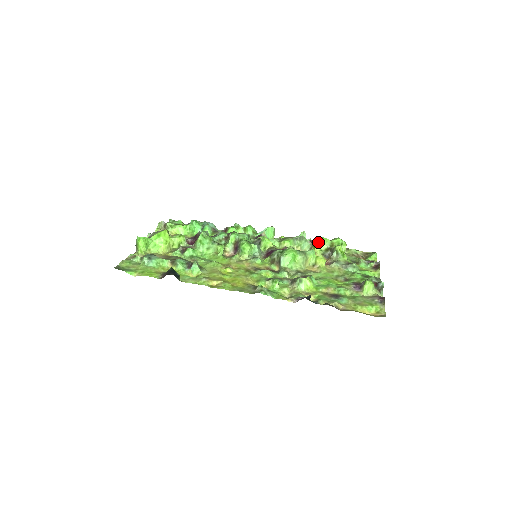
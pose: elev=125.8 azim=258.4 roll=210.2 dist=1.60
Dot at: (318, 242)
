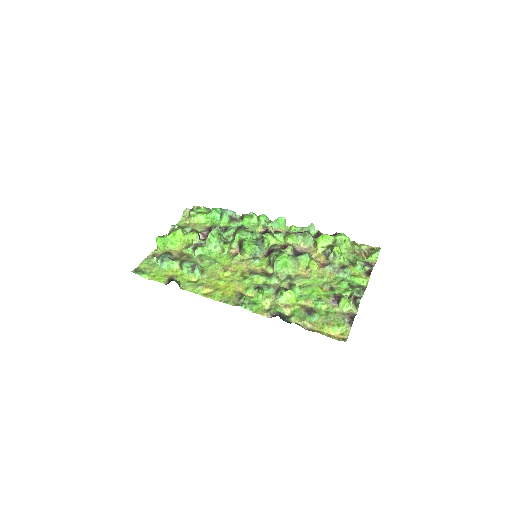
Dot at: (320, 239)
